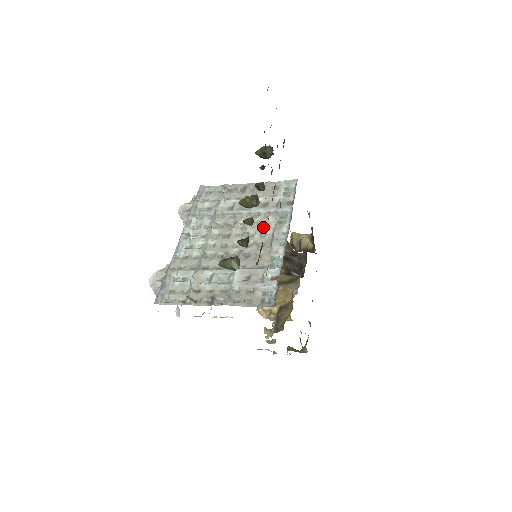
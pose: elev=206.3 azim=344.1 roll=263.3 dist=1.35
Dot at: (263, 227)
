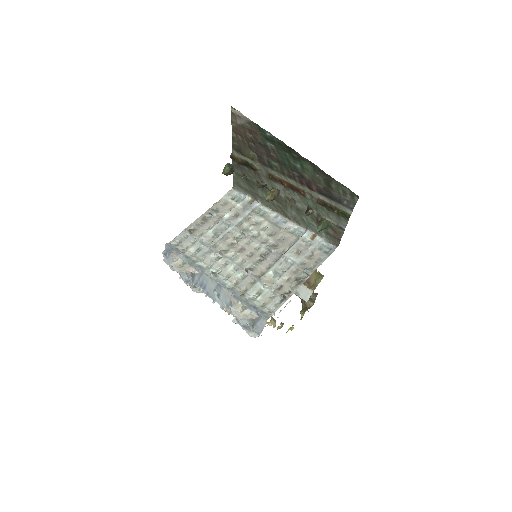
Dot at: (257, 225)
